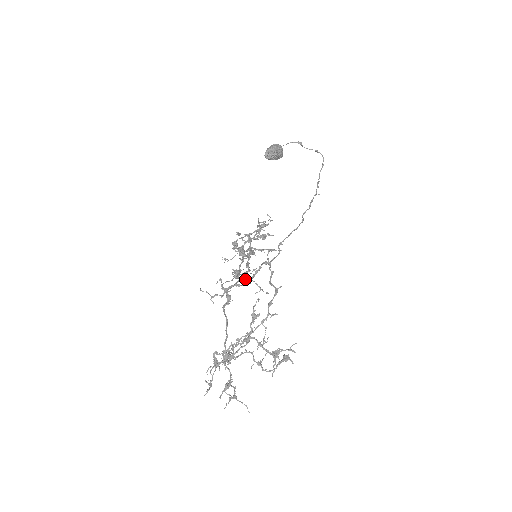
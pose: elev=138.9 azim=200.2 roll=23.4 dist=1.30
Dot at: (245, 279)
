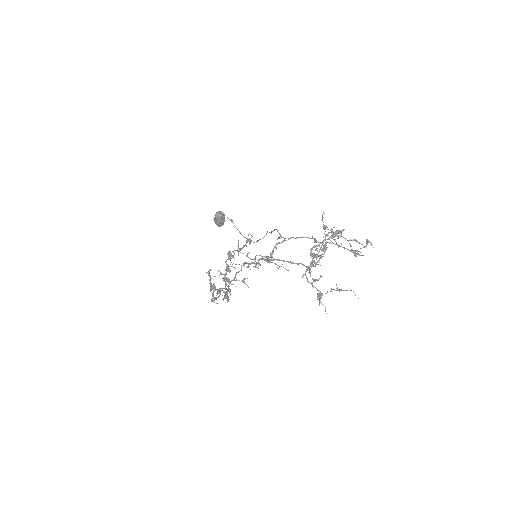
Dot at: occluded
